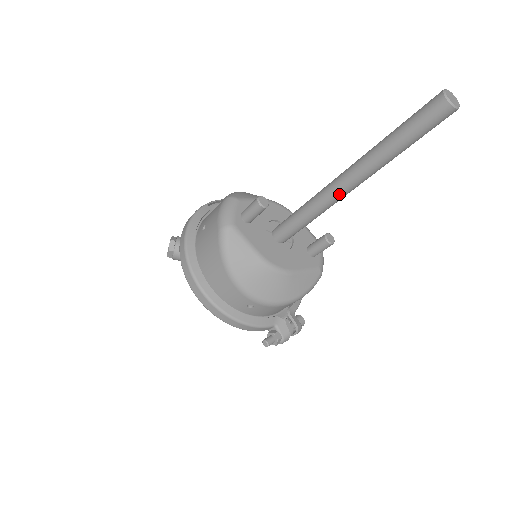
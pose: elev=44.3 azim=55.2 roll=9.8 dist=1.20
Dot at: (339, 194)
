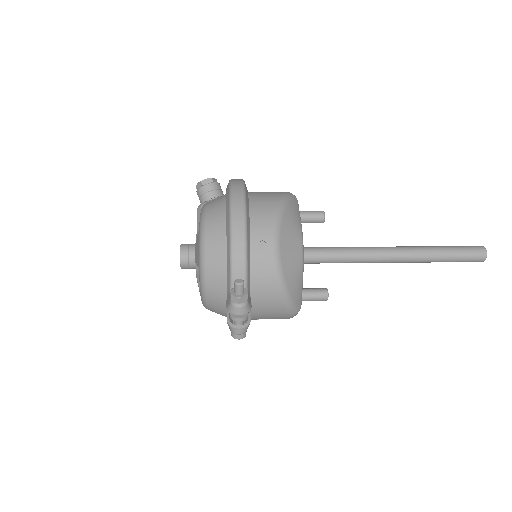
Dot at: (382, 253)
